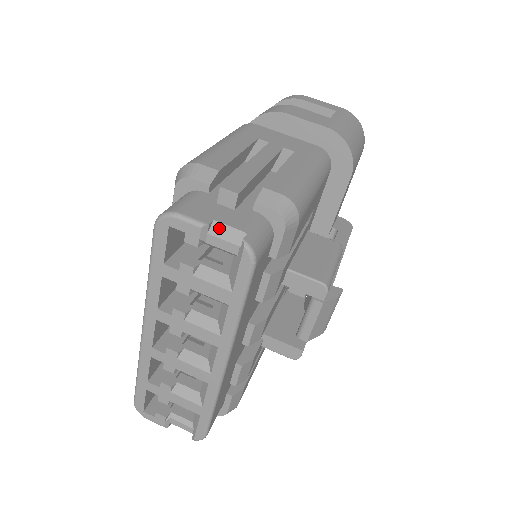
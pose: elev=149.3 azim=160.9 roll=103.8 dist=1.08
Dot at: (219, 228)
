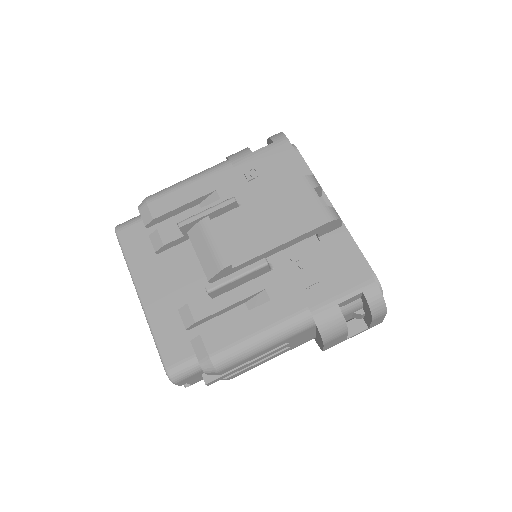
Dot at: (185, 383)
